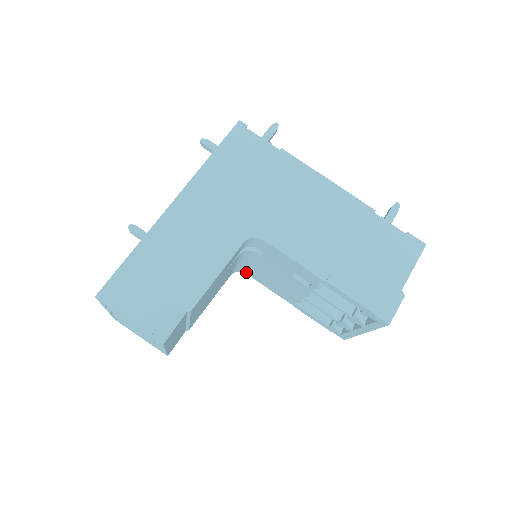
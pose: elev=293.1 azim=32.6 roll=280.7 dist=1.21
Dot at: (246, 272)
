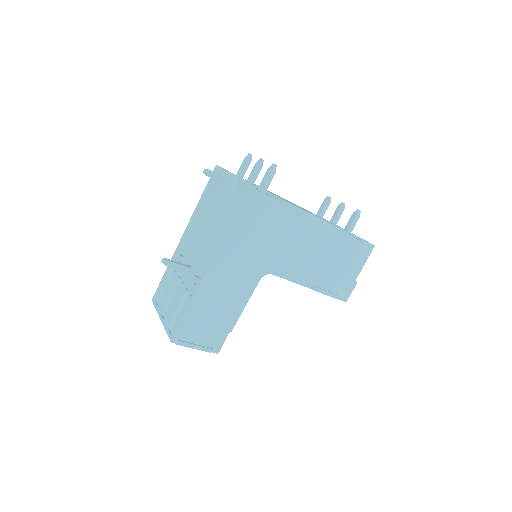
Dot at: occluded
